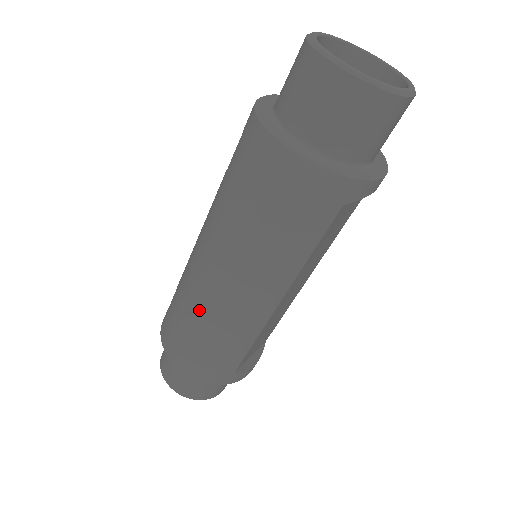
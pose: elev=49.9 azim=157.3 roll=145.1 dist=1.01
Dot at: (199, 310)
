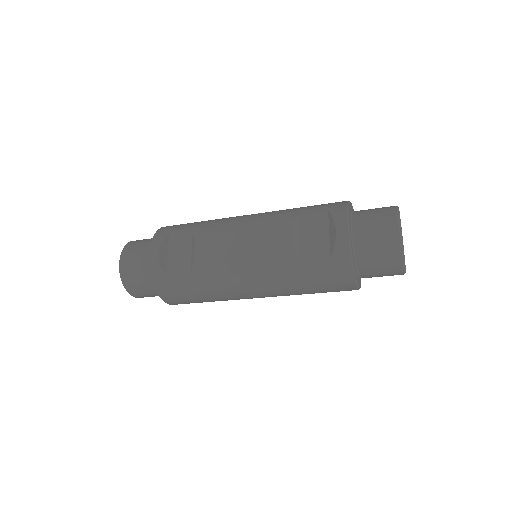
Dot at: (223, 298)
